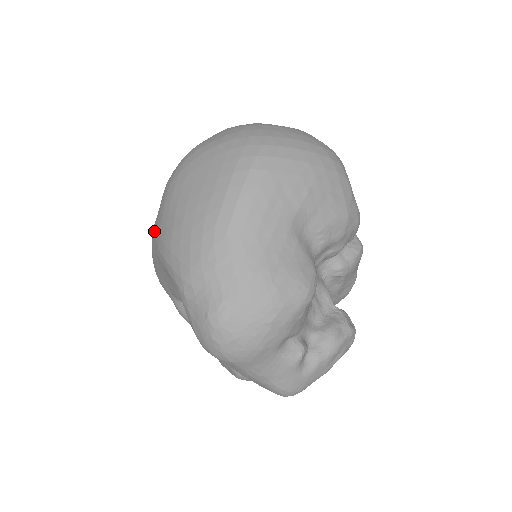
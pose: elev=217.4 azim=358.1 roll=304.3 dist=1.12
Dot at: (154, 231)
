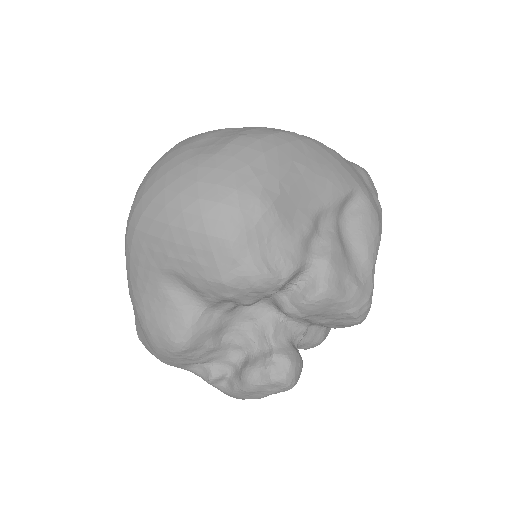
Dot at: occluded
